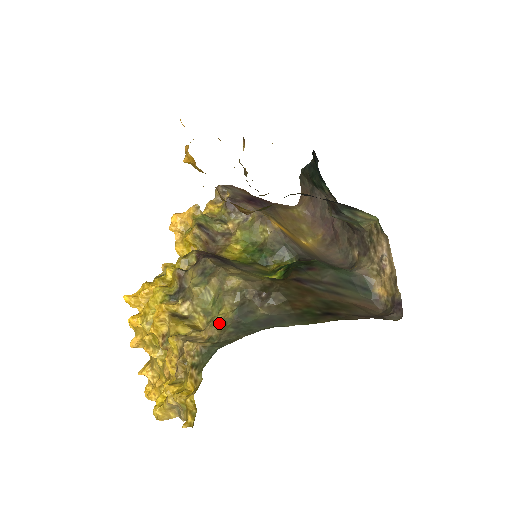
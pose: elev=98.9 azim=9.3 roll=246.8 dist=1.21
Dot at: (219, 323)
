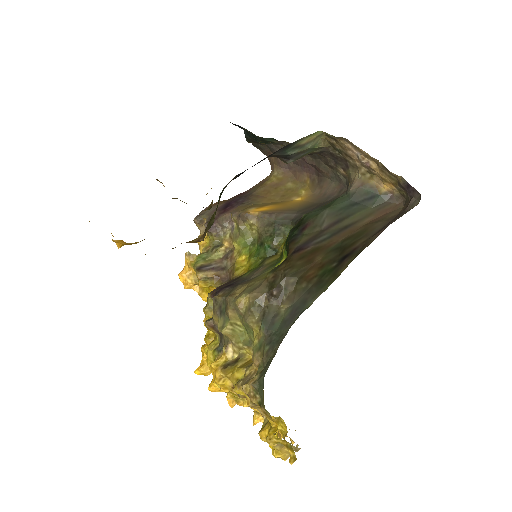
Dot at: (258, 348)
